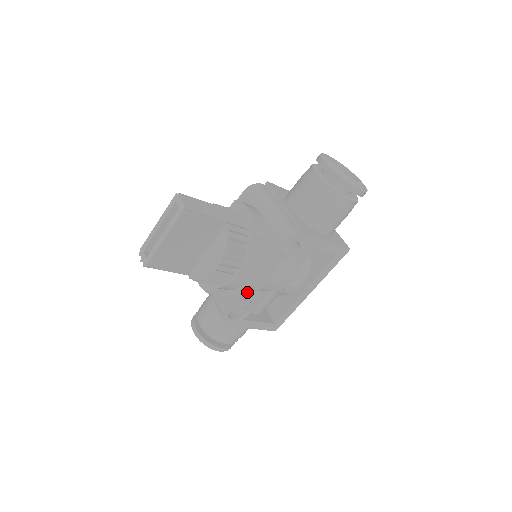
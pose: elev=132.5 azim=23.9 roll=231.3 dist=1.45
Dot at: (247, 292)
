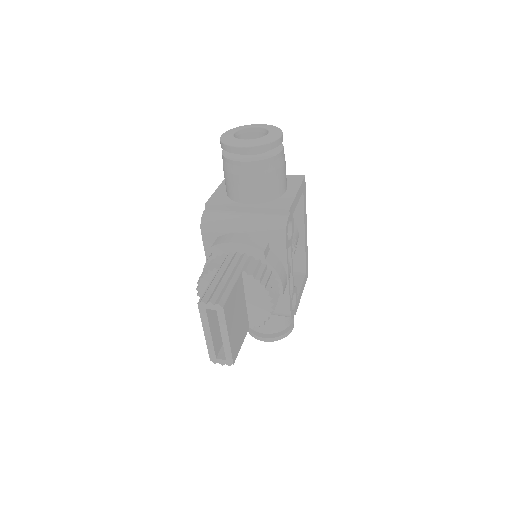
Dot at: occluded
